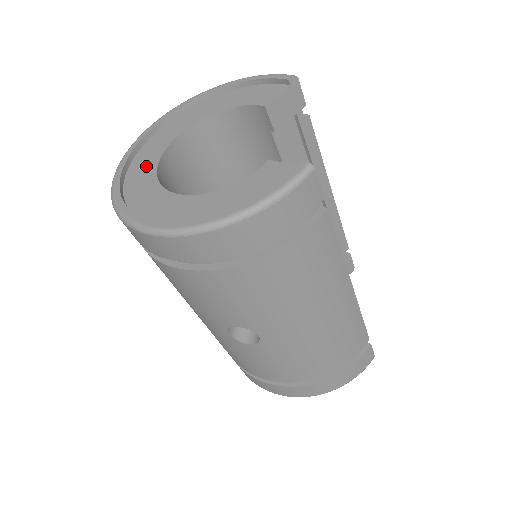
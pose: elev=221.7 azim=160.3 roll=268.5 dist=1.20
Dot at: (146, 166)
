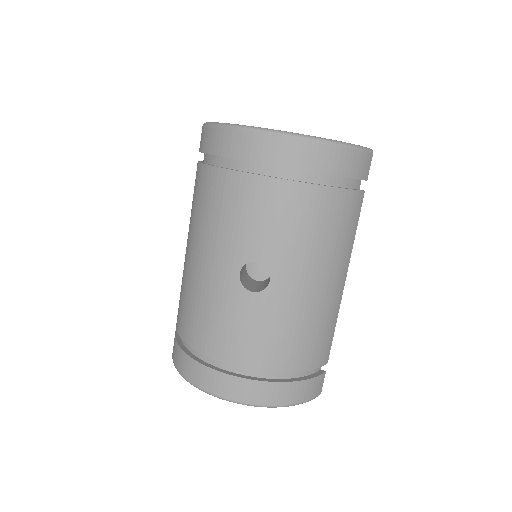
Dot at: occluded
